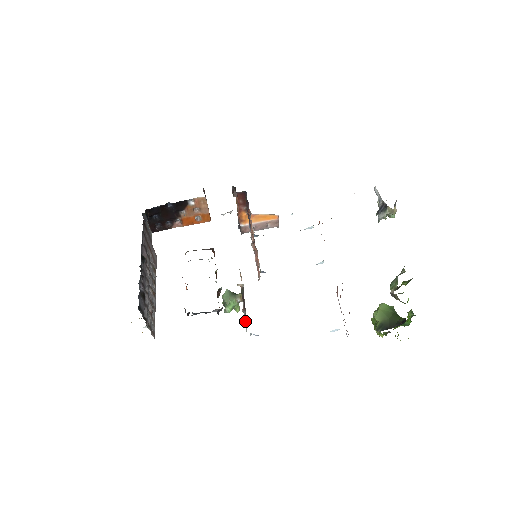
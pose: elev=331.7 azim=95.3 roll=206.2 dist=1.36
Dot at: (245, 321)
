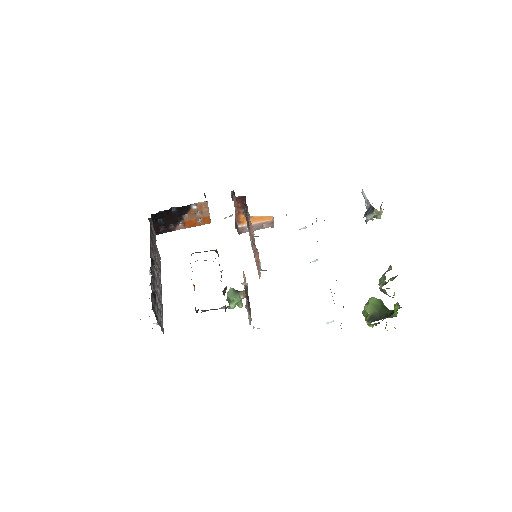
Dot at: (249, 316)
